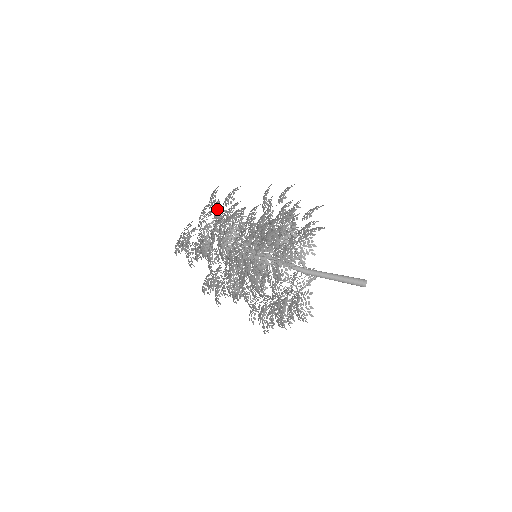
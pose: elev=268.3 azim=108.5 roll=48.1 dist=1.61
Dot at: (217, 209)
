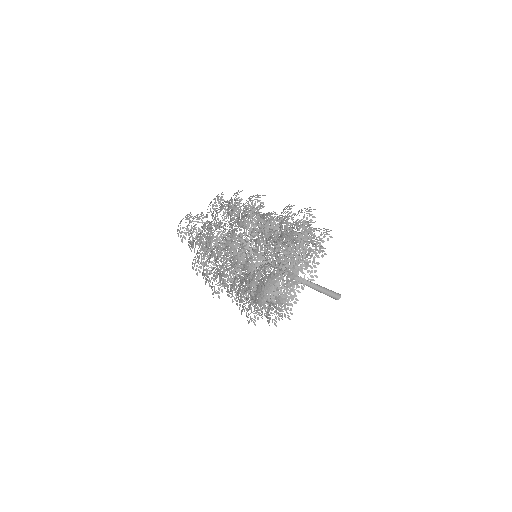
Dot at: occluded
